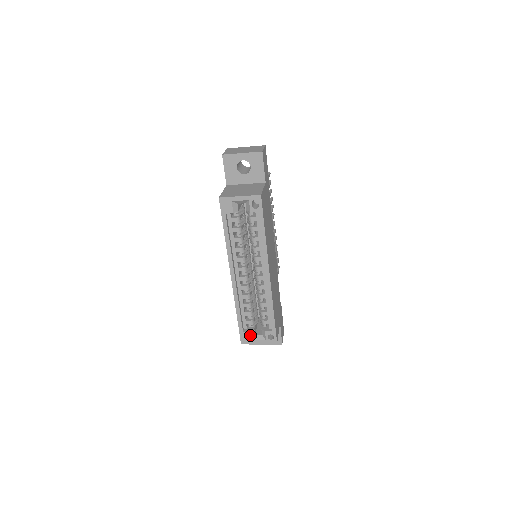
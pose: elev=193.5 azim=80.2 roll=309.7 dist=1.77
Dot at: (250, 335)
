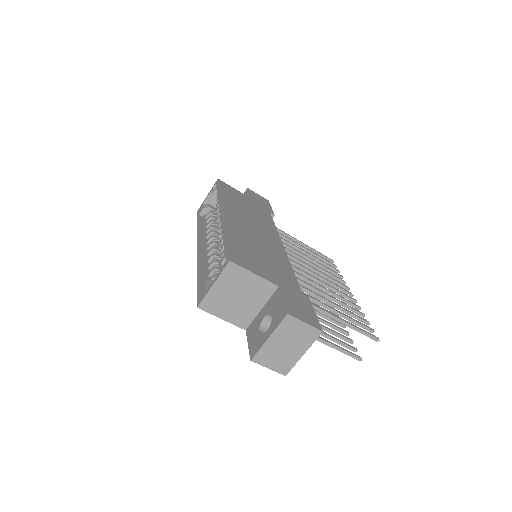
Dot at: (206, 286)
